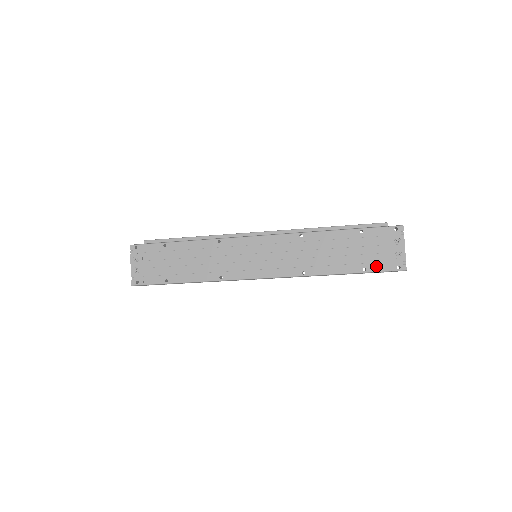
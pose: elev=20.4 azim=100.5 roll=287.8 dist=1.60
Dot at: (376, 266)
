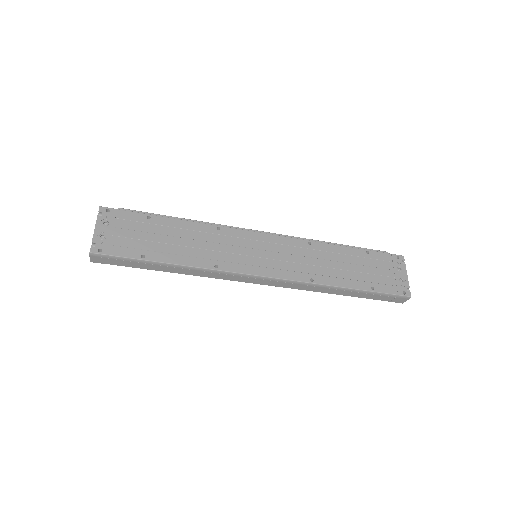
Dot at: (383, 287)
